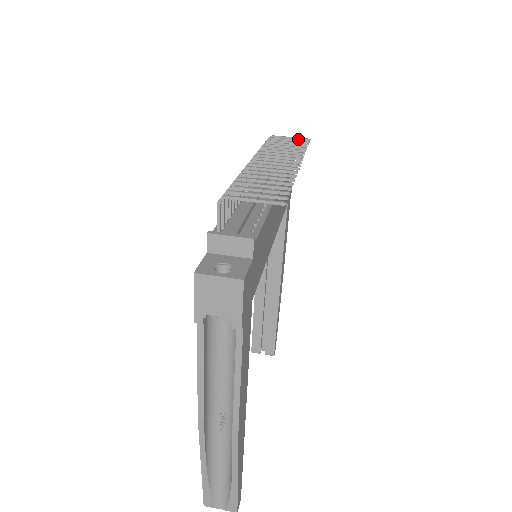
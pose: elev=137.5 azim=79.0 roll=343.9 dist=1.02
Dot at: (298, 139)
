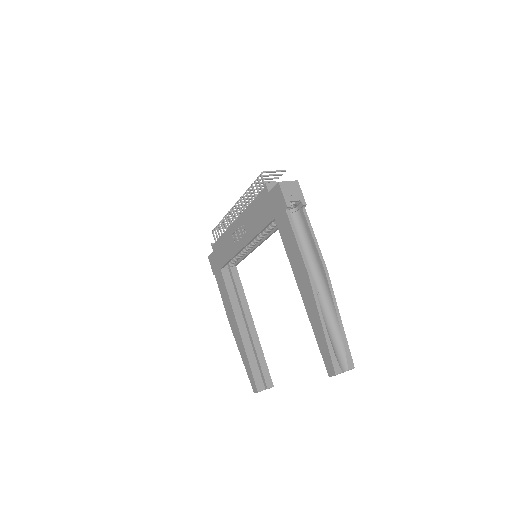
Dot at: occluded
